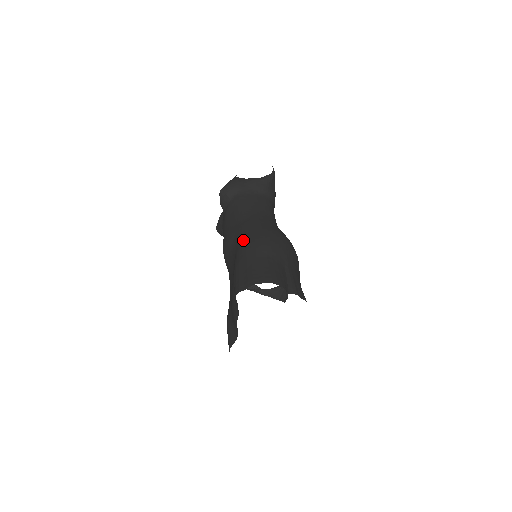
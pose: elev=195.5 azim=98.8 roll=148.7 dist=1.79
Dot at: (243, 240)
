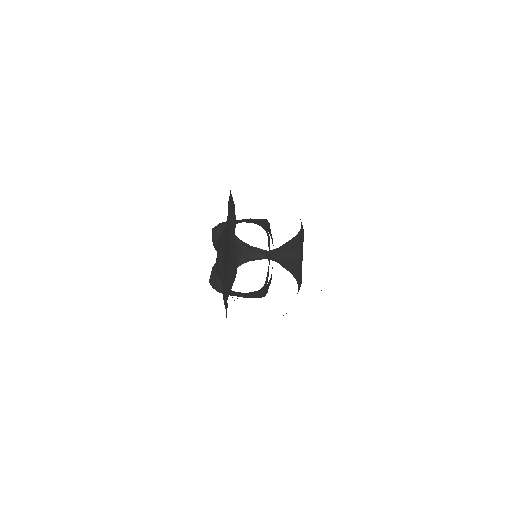
Dot at: occluded
